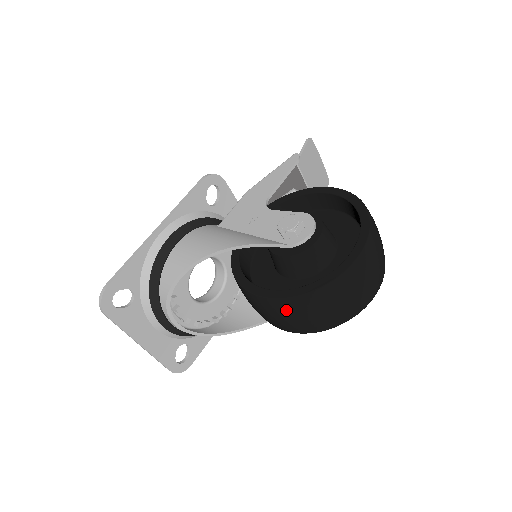
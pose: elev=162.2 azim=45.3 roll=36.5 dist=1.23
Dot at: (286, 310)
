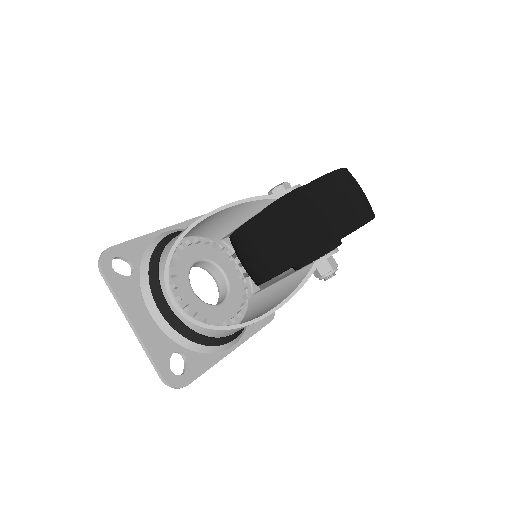
Dot at: (279, 220)
